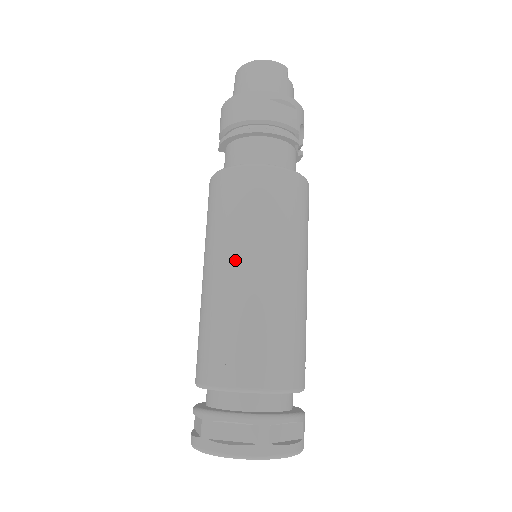
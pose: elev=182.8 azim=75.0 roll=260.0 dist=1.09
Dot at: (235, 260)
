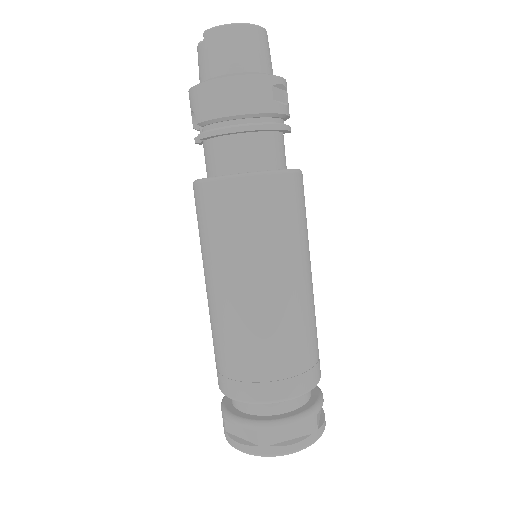
Dot at: (270, 281)
